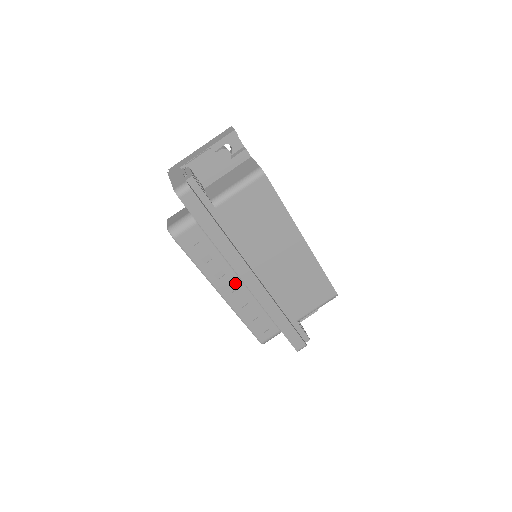
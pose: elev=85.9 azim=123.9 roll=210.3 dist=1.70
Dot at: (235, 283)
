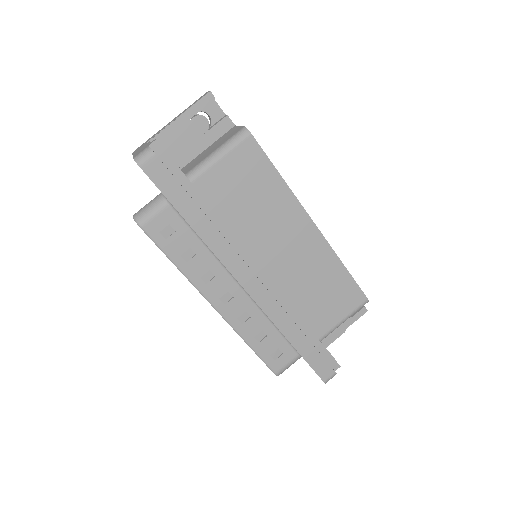
Dot at: (230, 288)
